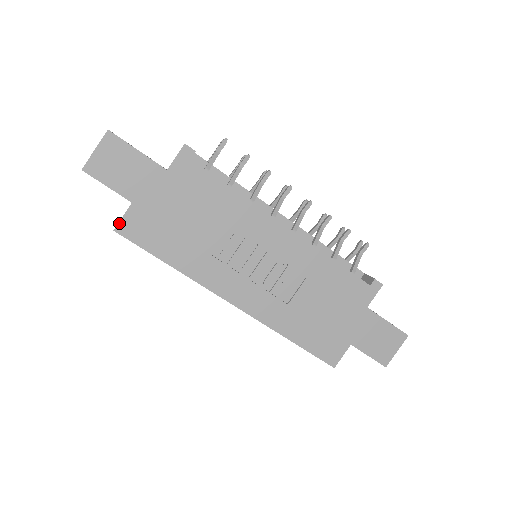
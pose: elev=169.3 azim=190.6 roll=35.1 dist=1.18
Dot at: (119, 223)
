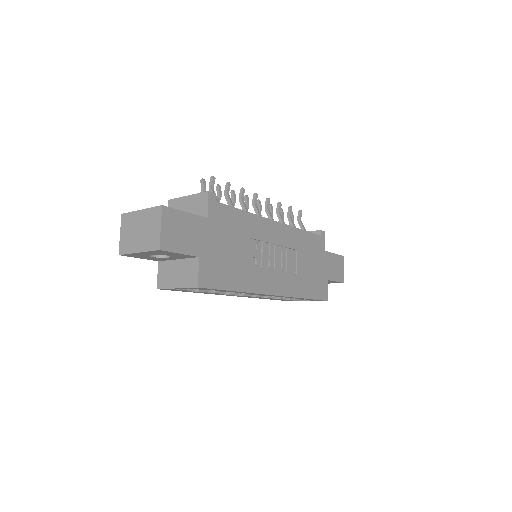
Dot at: (198, 279)
